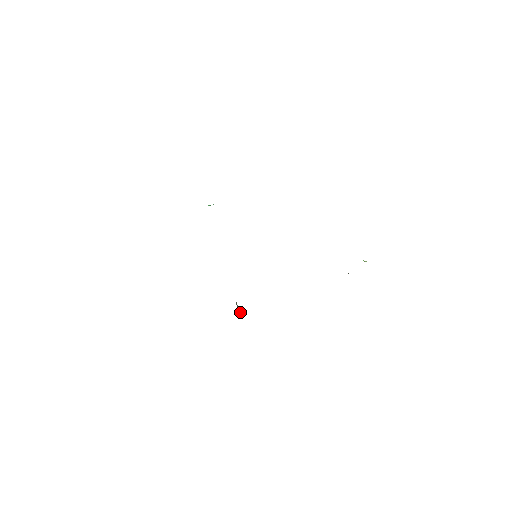
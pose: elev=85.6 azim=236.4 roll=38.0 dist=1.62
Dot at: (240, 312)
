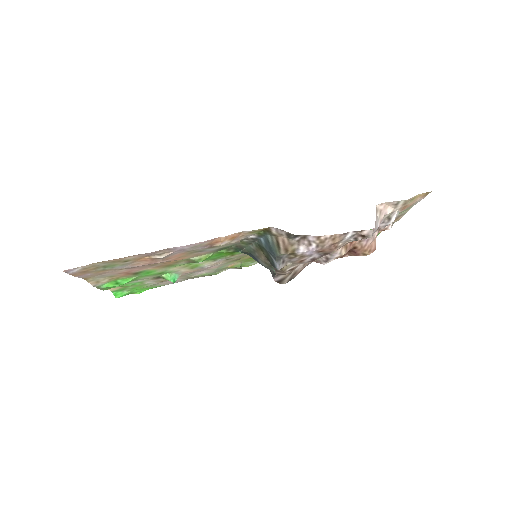
Dot at: (285, 241)
